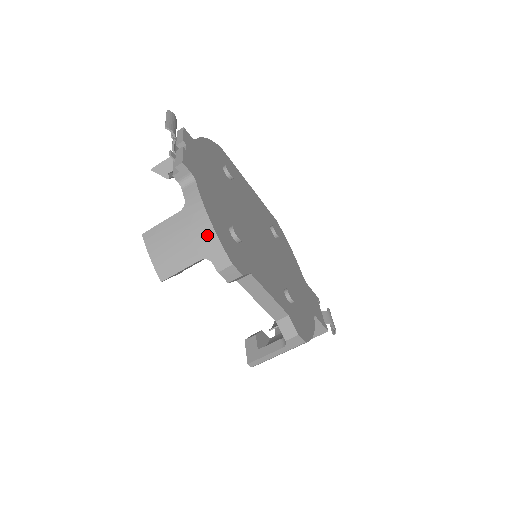
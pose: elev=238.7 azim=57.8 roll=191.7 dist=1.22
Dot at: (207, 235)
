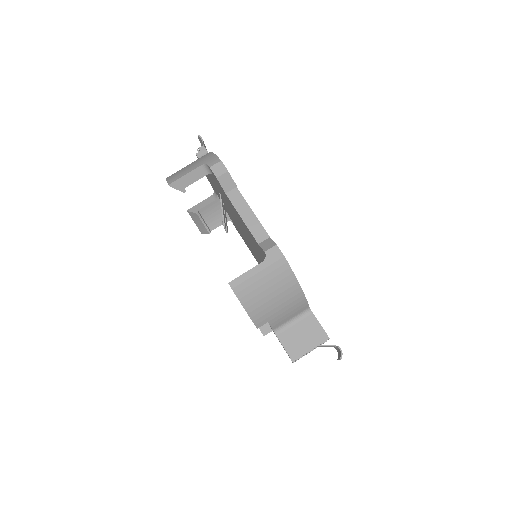
Dot at: (208, 156)
